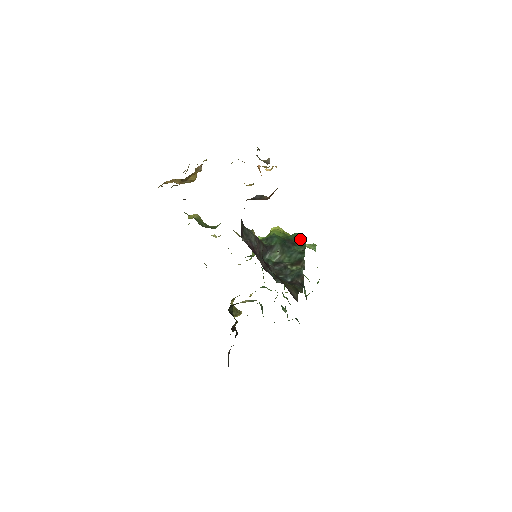
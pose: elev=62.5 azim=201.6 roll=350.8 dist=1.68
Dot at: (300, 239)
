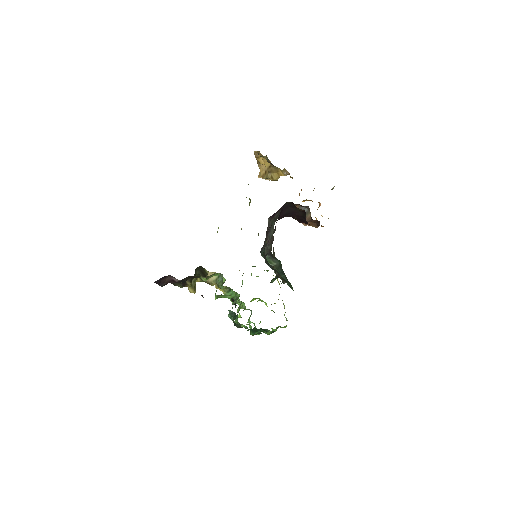
Dot at: occluded
